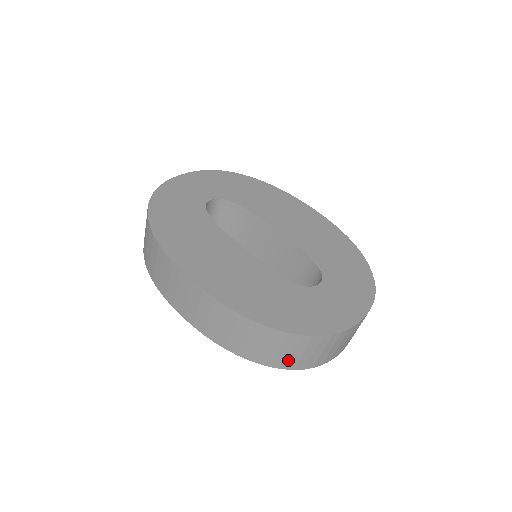
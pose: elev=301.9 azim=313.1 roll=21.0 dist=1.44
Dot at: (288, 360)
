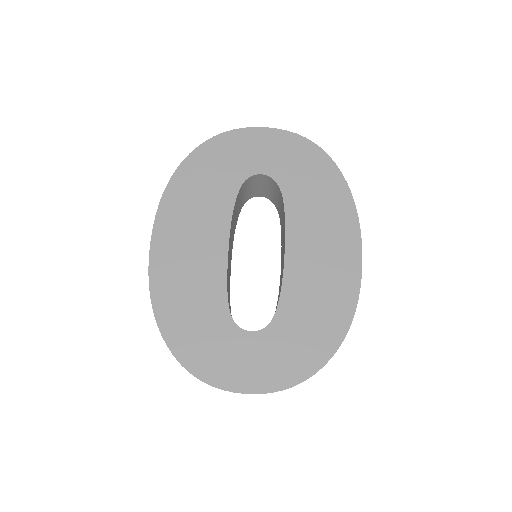
Dot at: occluded
